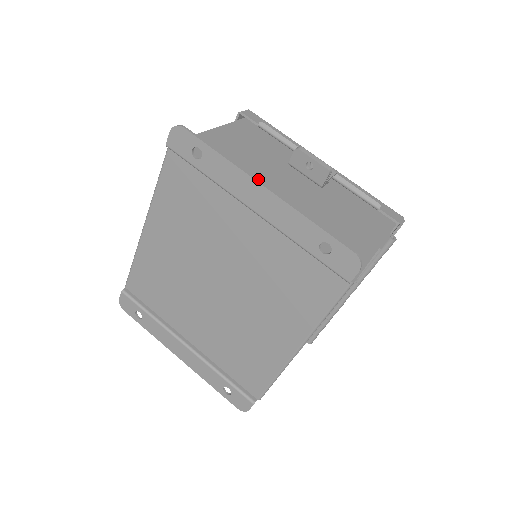
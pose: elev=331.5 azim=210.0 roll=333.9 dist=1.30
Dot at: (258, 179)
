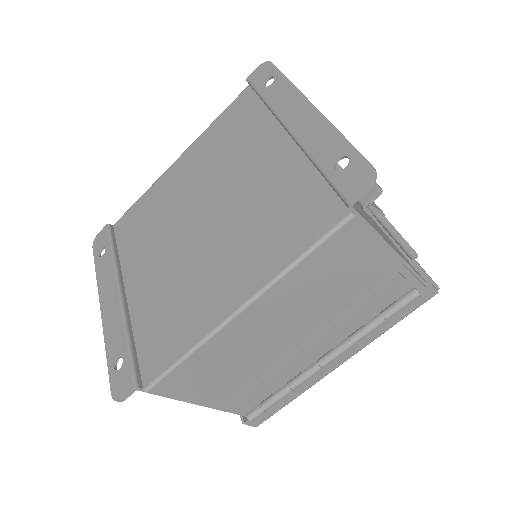
Dot at: occluded
